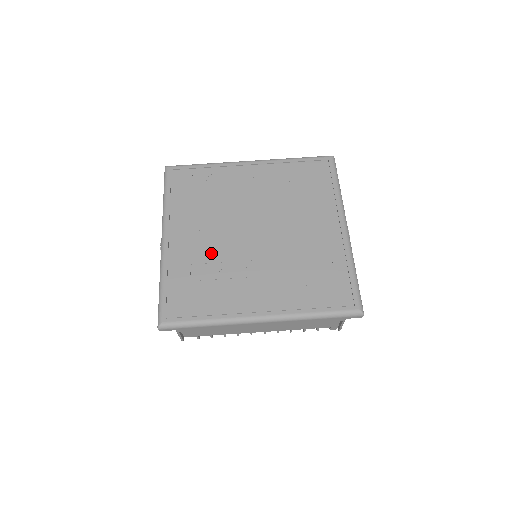
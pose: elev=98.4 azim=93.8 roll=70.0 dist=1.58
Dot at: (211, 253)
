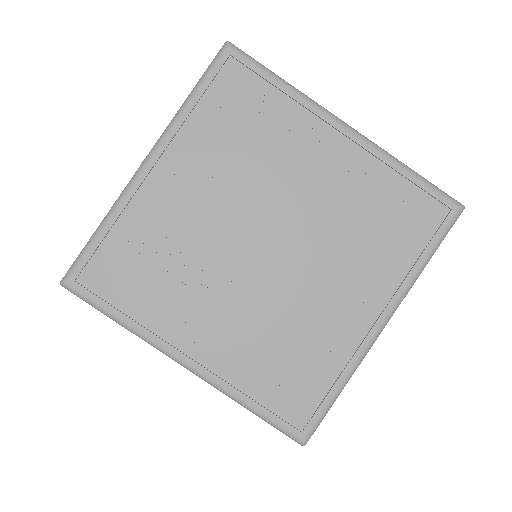
Dot at: (189, 233)
